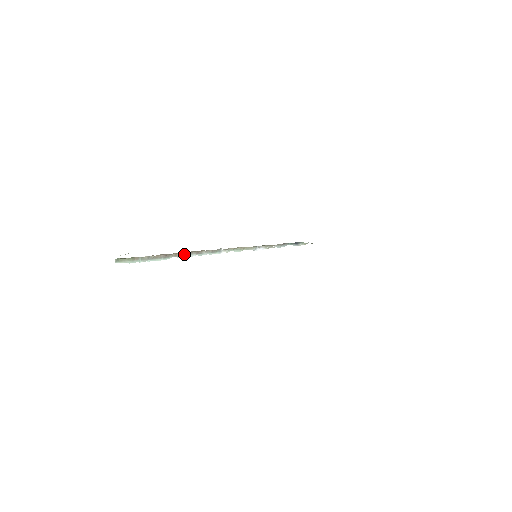
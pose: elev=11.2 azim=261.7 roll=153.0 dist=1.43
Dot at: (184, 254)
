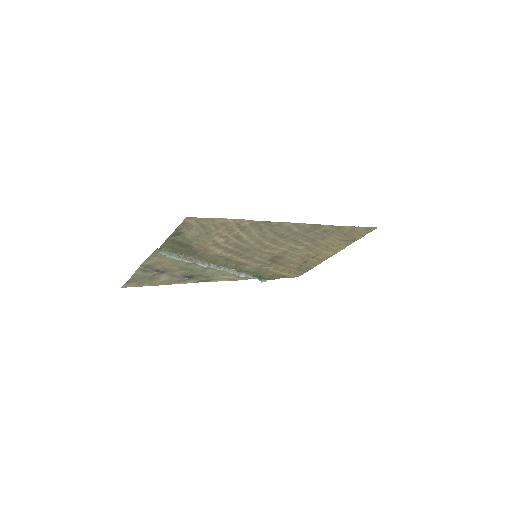
Dot at: (200, 262)
